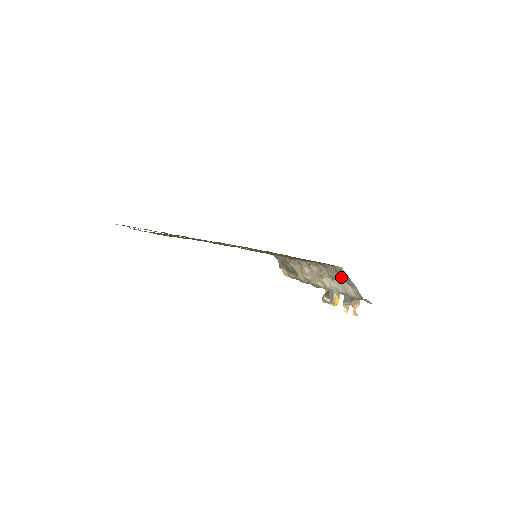
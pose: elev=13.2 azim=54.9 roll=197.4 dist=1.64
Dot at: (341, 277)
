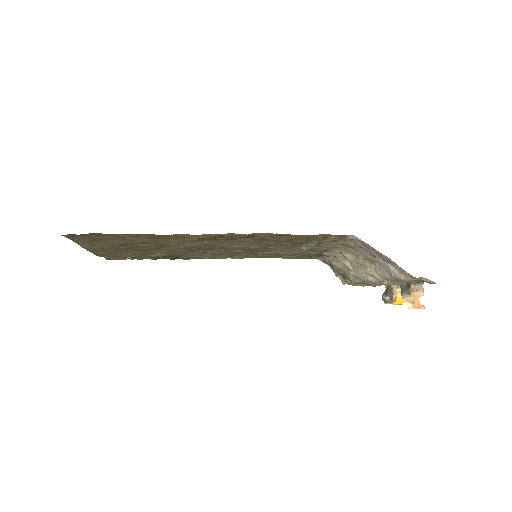
Dot at: (370, 253)
